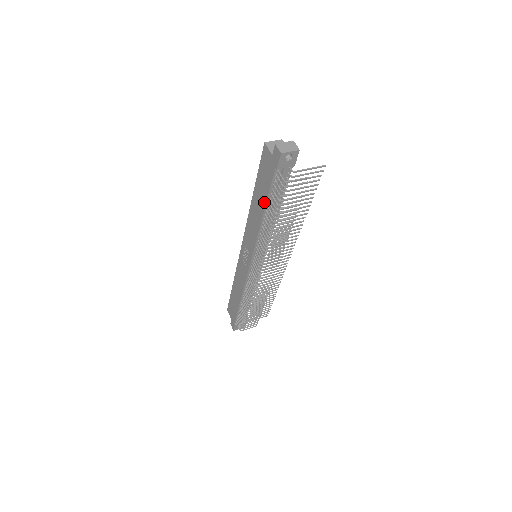
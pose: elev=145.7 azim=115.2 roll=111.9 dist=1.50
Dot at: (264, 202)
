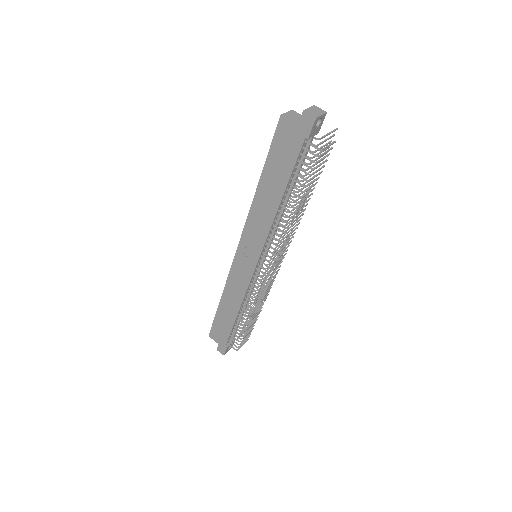
Dot at: (283, 184)
